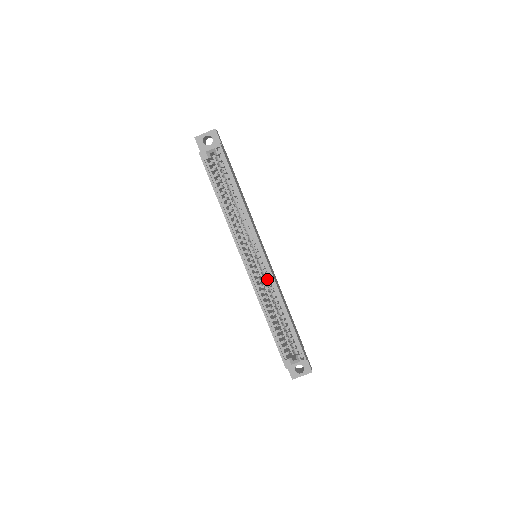
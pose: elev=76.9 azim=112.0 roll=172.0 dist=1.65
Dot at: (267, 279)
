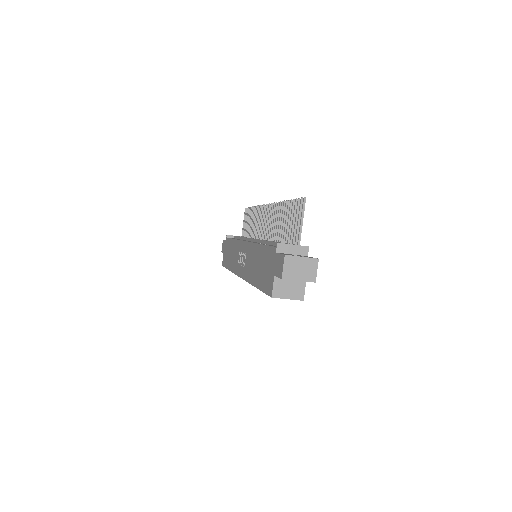
Dot at: occluded
